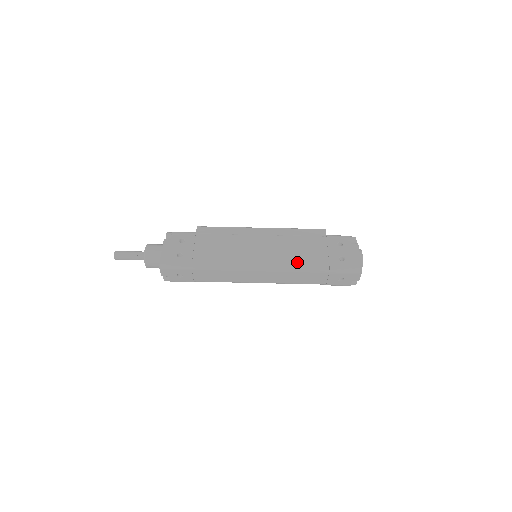
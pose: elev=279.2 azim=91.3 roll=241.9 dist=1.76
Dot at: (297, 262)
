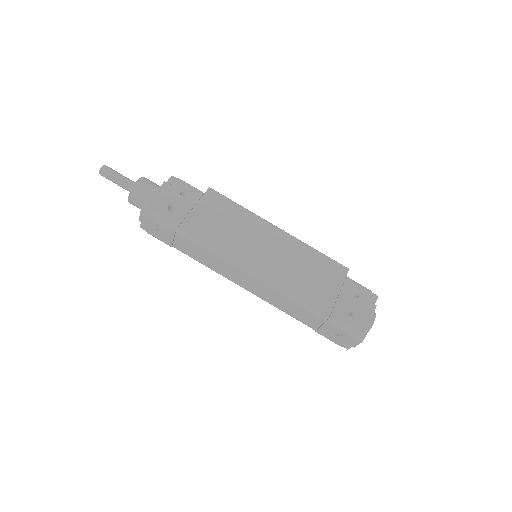
Dot at: (297, 289)
